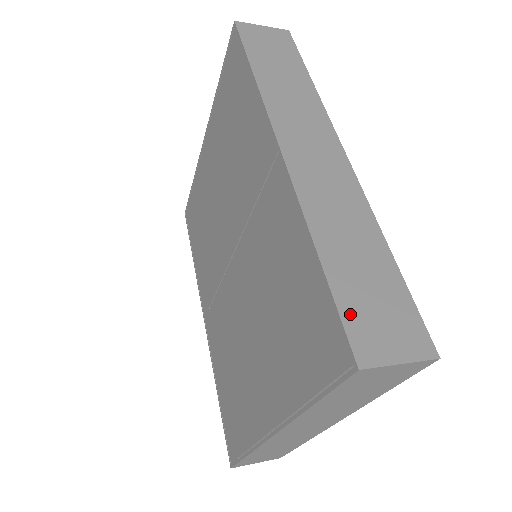
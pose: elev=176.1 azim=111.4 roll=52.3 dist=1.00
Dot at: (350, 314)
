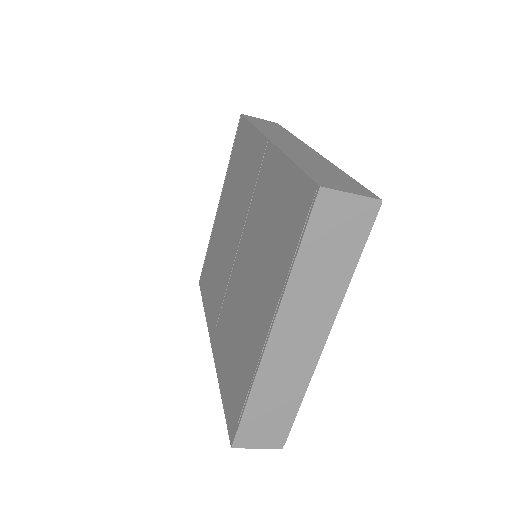
Dot at: (315, 176)
